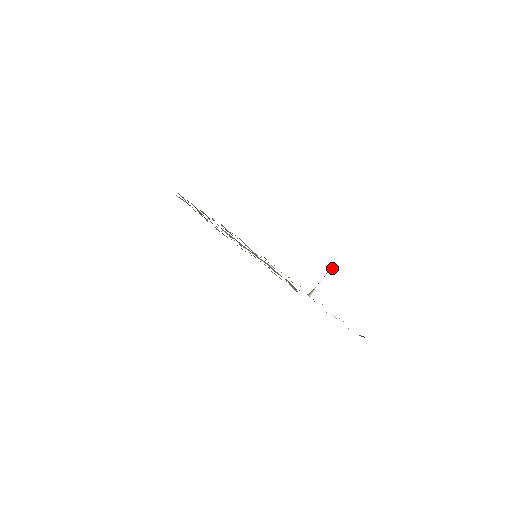
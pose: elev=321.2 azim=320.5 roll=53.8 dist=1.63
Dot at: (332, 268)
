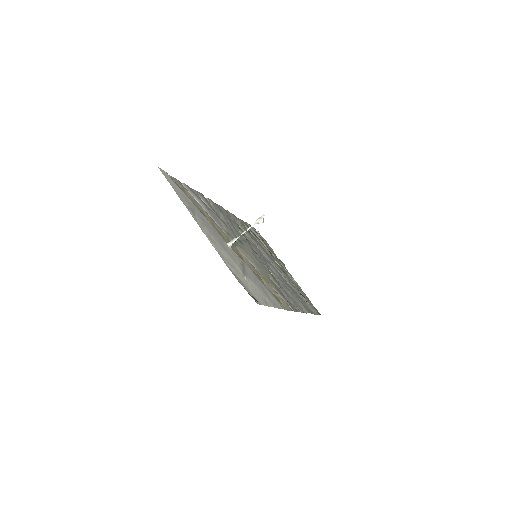
Dot at: (261, 220)
